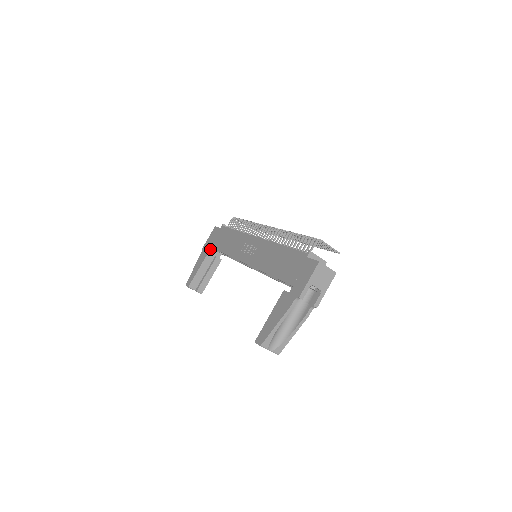
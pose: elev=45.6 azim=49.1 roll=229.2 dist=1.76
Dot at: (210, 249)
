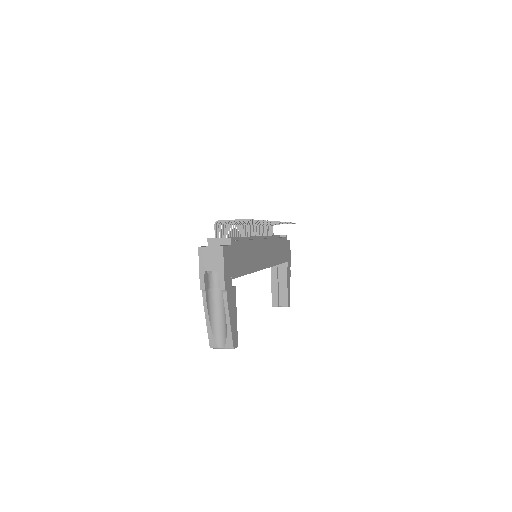
Dot at: occluded
